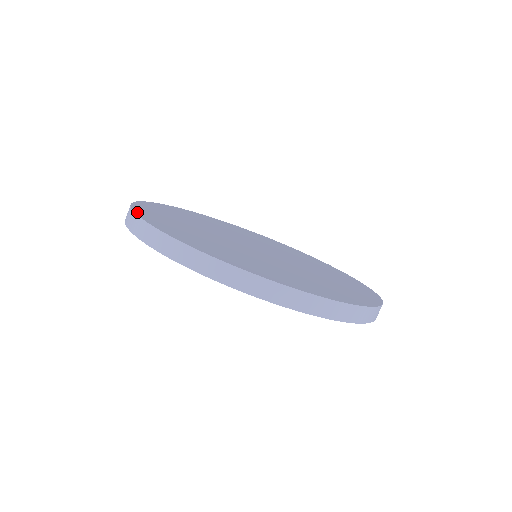
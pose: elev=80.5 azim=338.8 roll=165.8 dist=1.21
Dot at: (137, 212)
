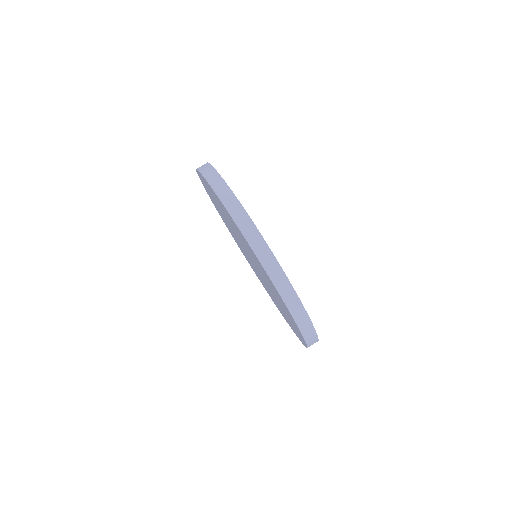
Dot at: occluded
